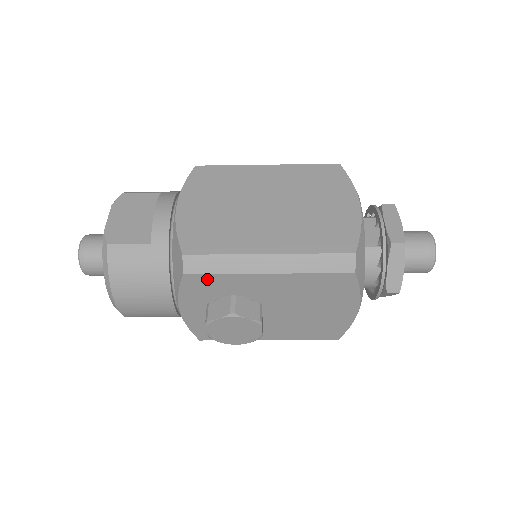
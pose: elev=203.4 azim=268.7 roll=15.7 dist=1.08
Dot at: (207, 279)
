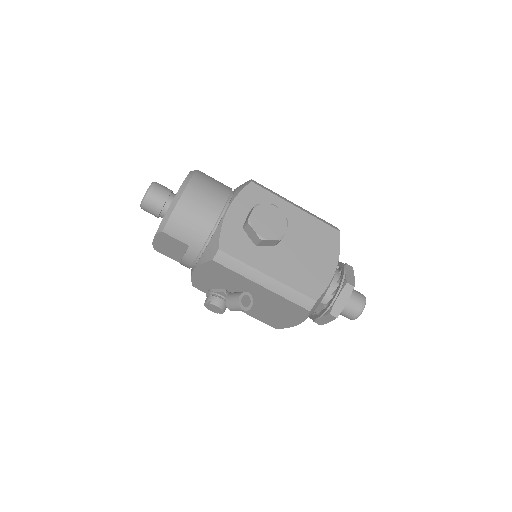
Dot at: (262, 192)
